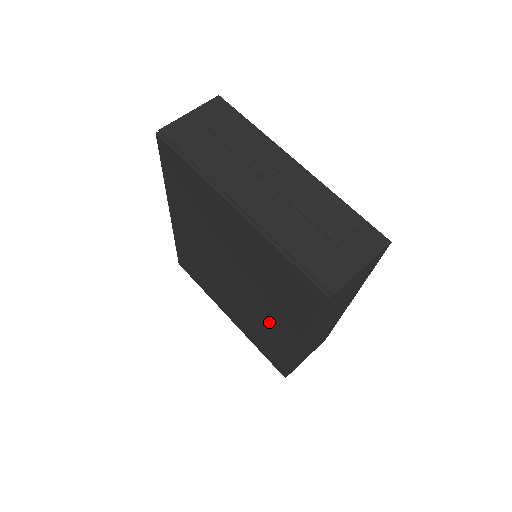
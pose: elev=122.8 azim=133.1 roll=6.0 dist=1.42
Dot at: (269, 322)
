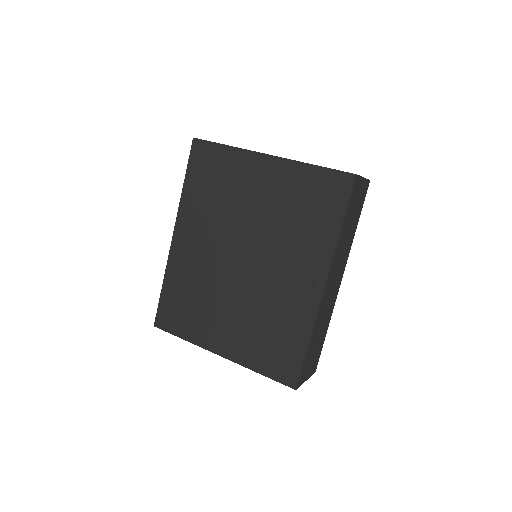
Dot at: (285, 288)
